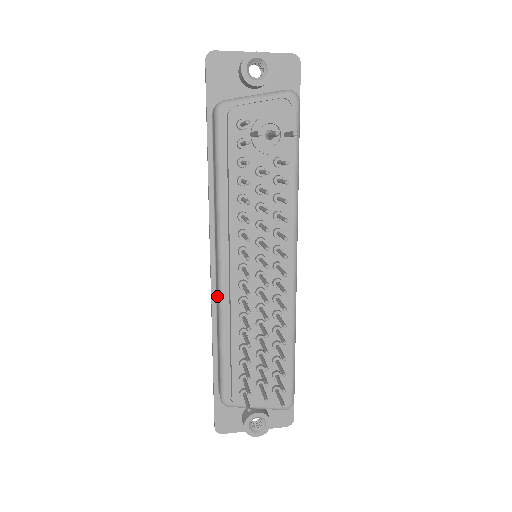
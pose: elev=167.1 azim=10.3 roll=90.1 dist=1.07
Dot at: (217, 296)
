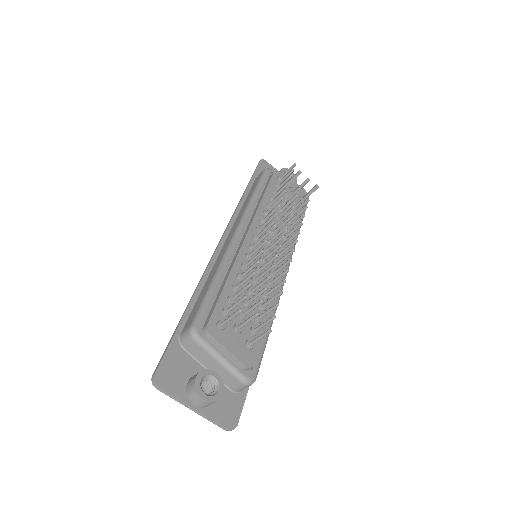
Dot at: (222, 254)
